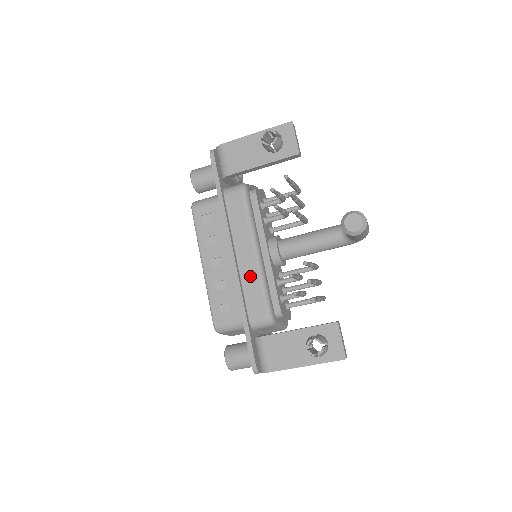
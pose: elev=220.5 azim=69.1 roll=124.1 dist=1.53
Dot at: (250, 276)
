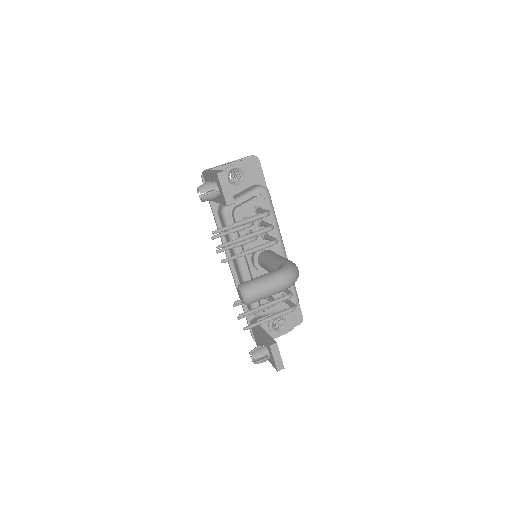
Dot at: (240, 280)
